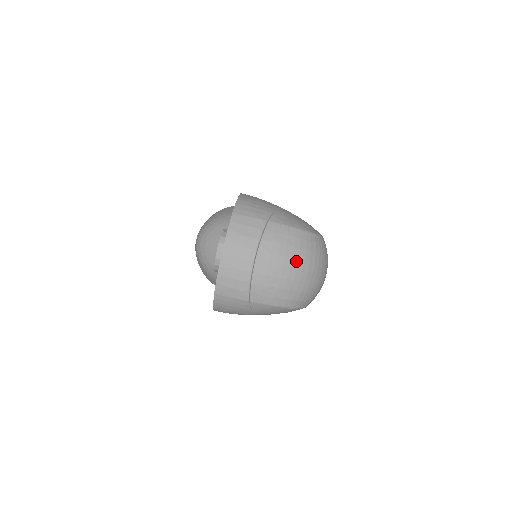
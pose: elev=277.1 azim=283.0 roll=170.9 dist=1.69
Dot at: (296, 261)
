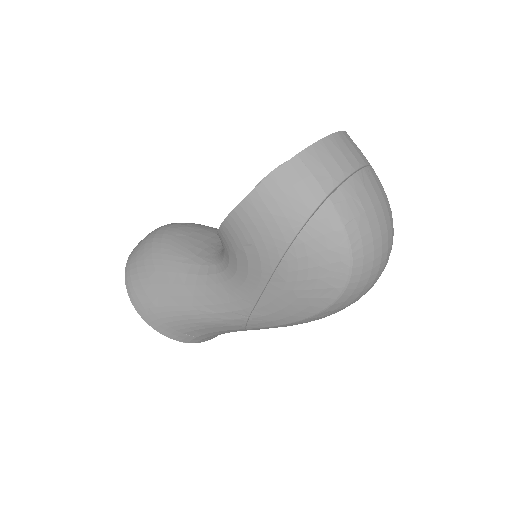
Dot at: (388, 216)
